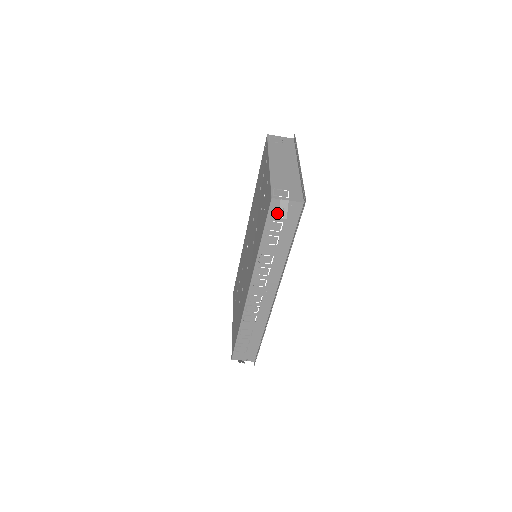
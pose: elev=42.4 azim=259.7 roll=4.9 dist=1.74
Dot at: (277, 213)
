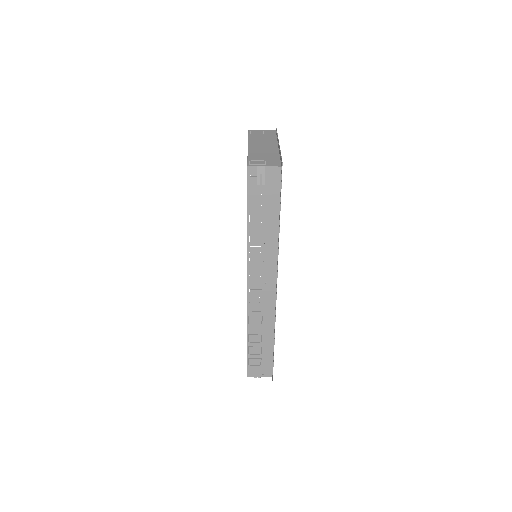
Dot at: occluded
